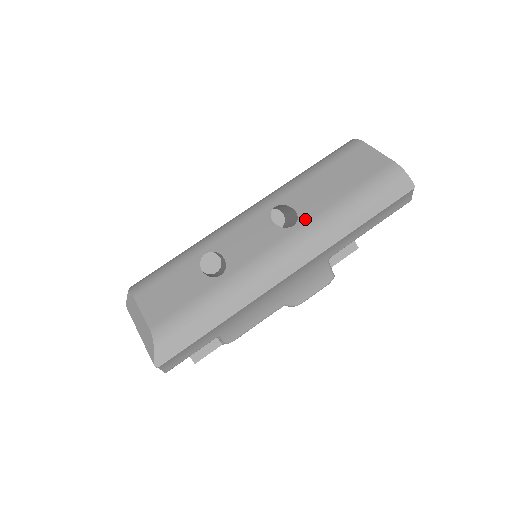
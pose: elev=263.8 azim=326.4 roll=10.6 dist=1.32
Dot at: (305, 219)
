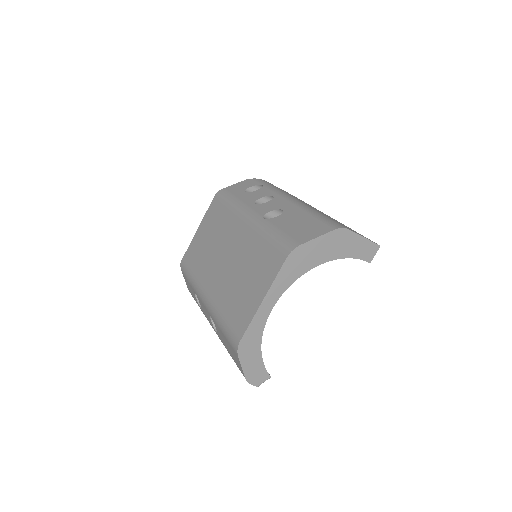
Dot at: (219, 337)
